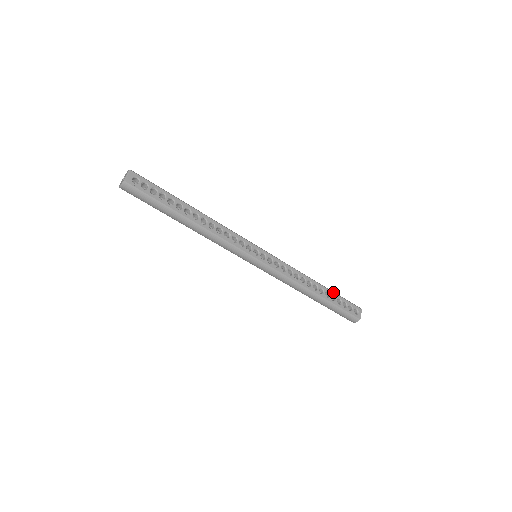
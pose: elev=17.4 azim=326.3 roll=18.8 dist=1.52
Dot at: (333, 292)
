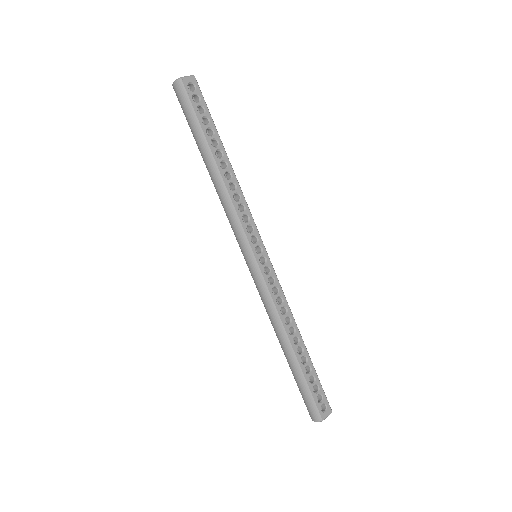
Dot at: (312, 363)
